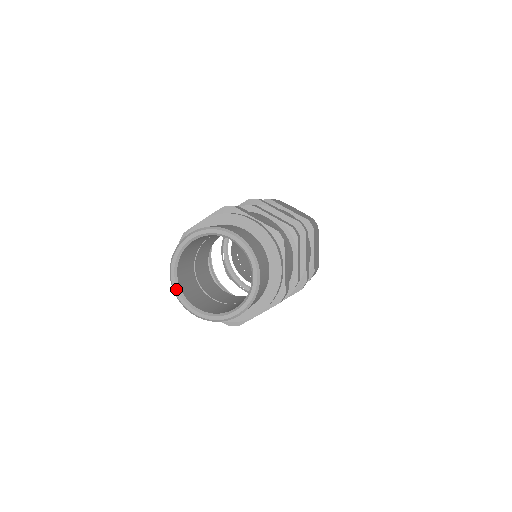
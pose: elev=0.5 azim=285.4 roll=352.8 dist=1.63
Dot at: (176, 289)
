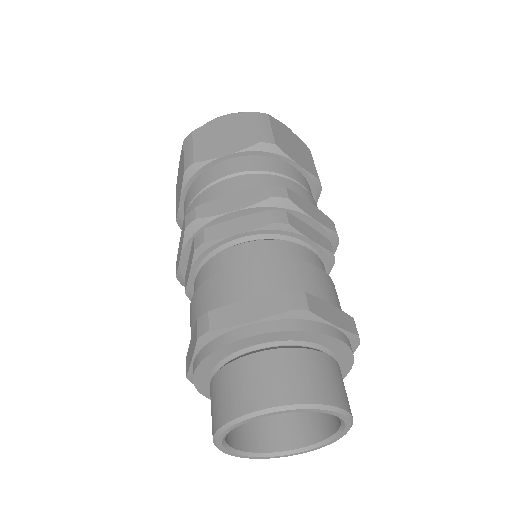
Dot at: (221, 446)
